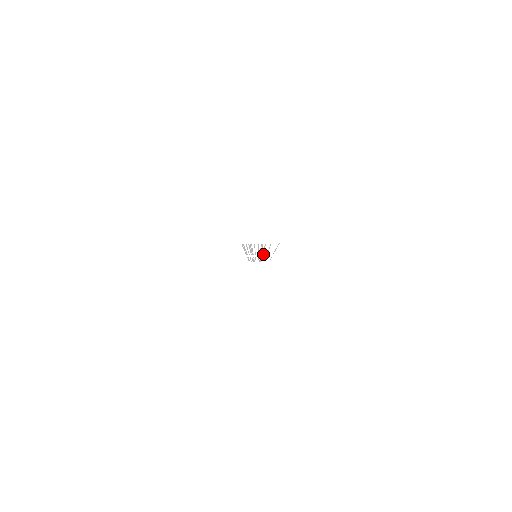
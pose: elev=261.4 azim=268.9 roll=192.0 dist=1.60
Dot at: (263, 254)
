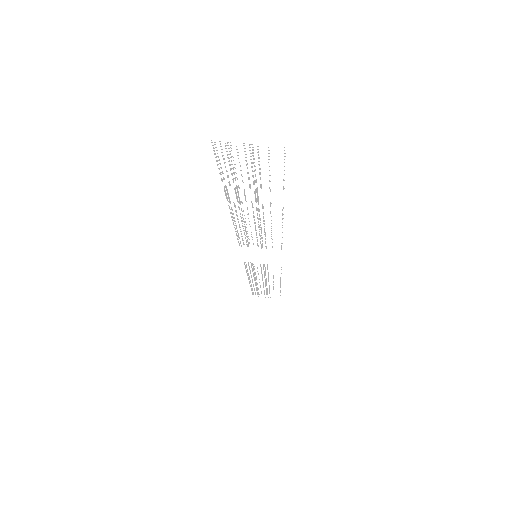
Dot at: (266, 246)
